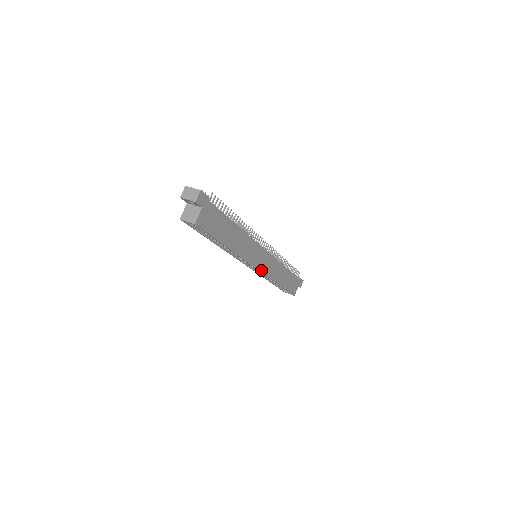
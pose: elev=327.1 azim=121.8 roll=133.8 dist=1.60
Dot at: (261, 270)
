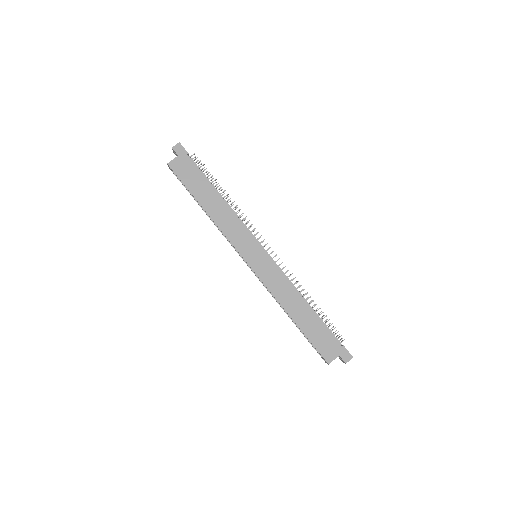
Dot at: (254, 269)
